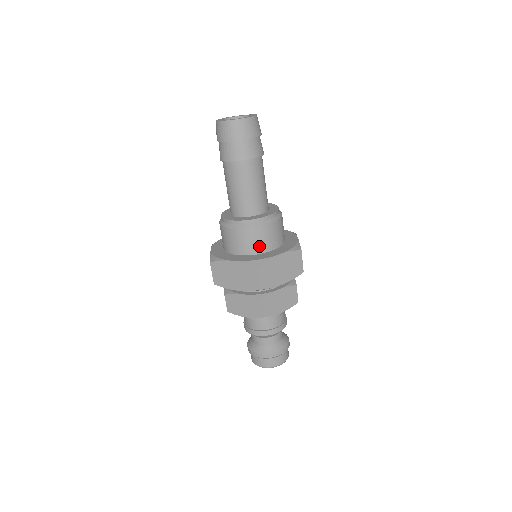
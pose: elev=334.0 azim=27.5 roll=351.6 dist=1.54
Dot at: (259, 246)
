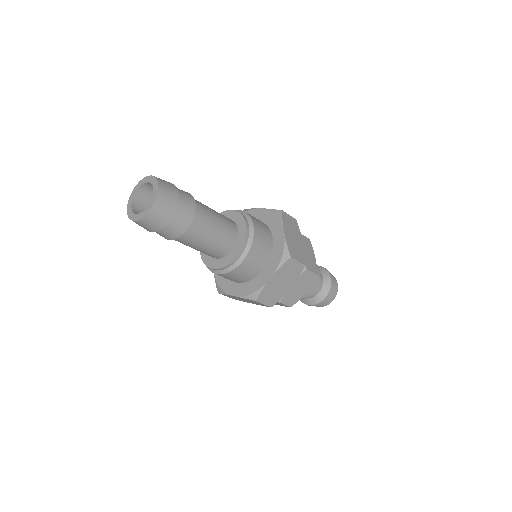
Dot at: (248, 276)
